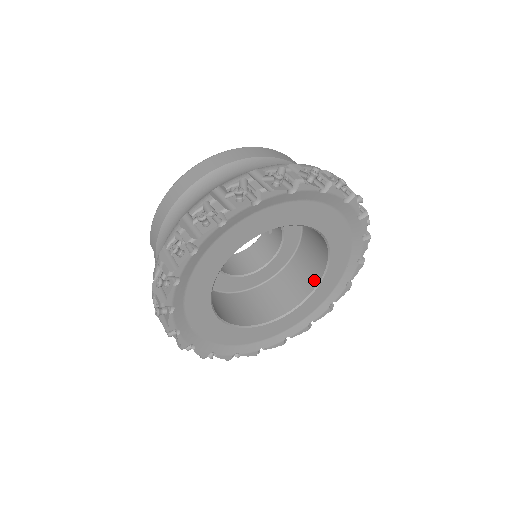
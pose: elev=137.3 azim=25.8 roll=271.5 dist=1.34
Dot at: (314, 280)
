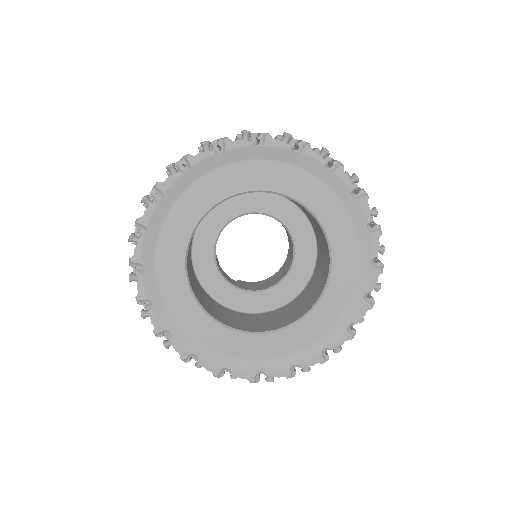
Dot at: (326, 246)
